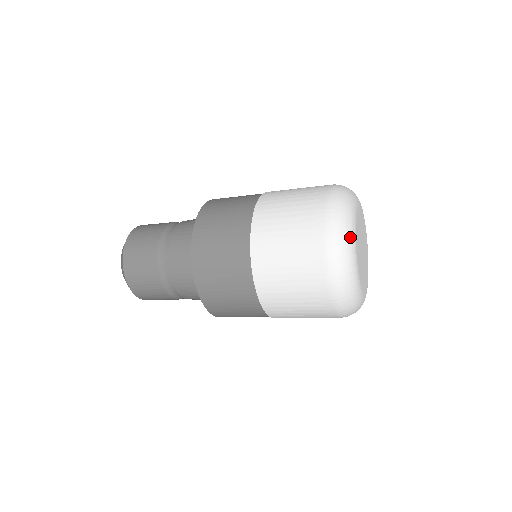
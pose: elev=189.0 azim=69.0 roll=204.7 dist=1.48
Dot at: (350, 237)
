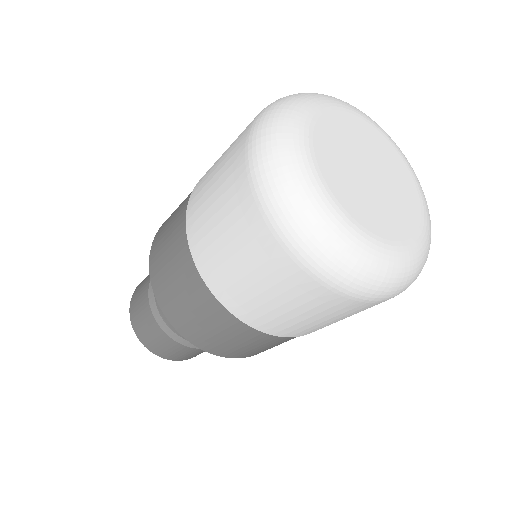
Dot at: (289, 137)
